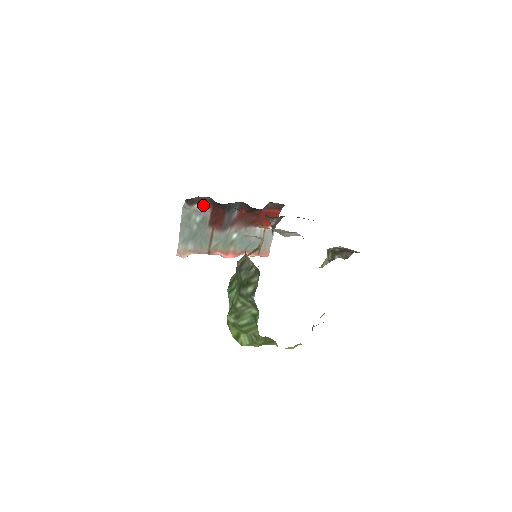
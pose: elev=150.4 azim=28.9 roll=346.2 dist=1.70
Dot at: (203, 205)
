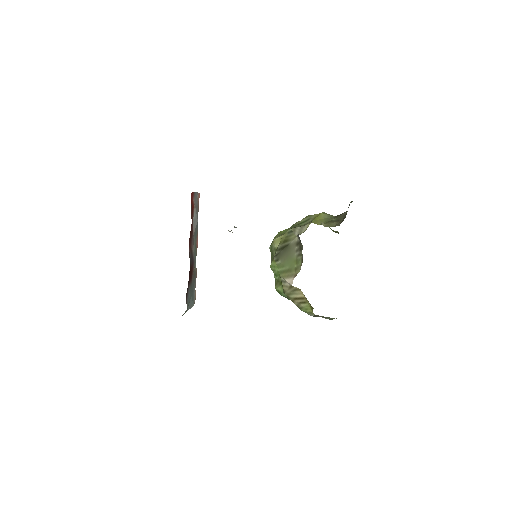
Dot at: occluded
